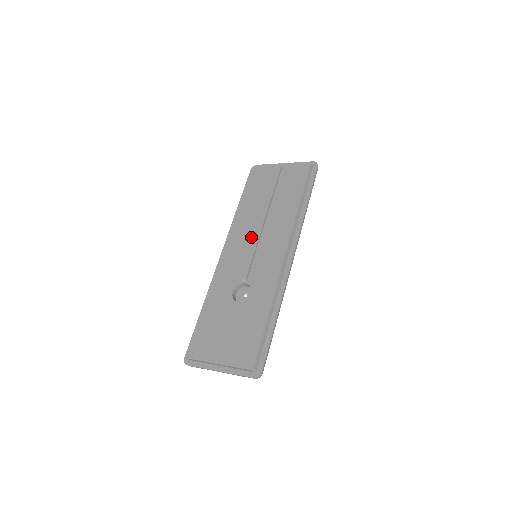
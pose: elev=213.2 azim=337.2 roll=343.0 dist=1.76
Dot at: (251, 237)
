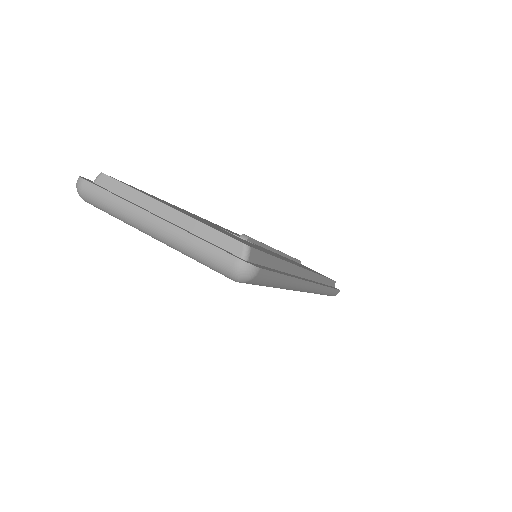
Dot at: occluded
